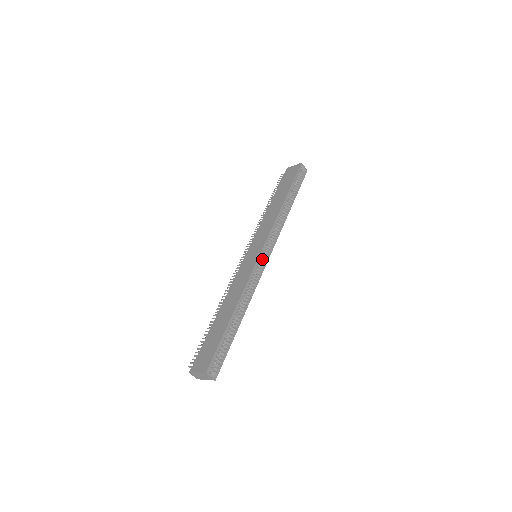
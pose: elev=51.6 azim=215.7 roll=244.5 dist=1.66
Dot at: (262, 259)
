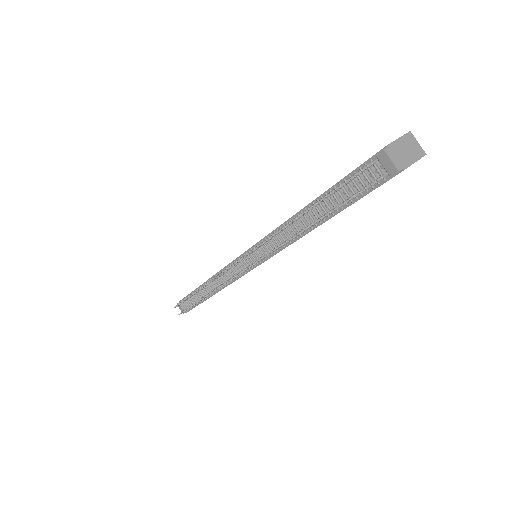
Dot at: occluded
